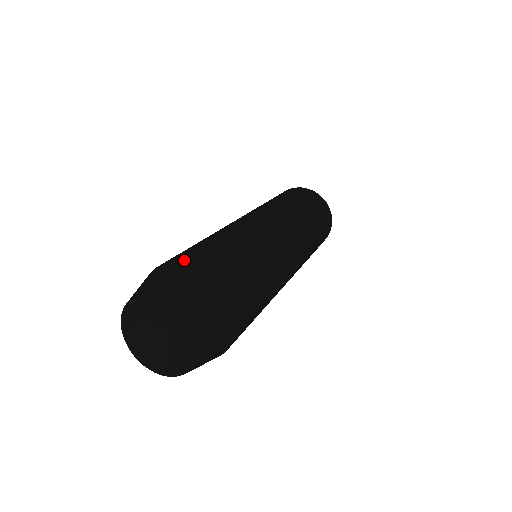
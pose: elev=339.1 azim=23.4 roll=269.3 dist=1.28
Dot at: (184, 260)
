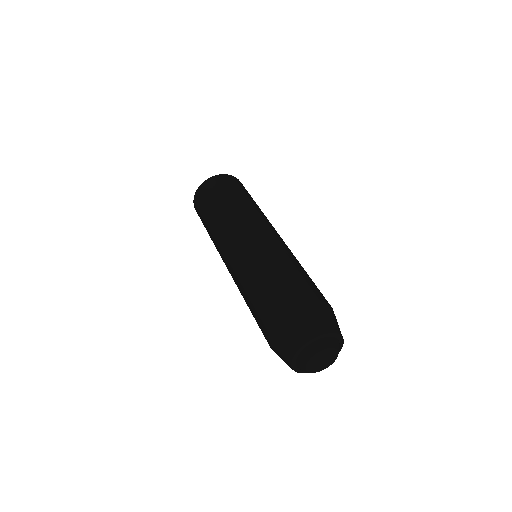
Dot at: (274, 322)
